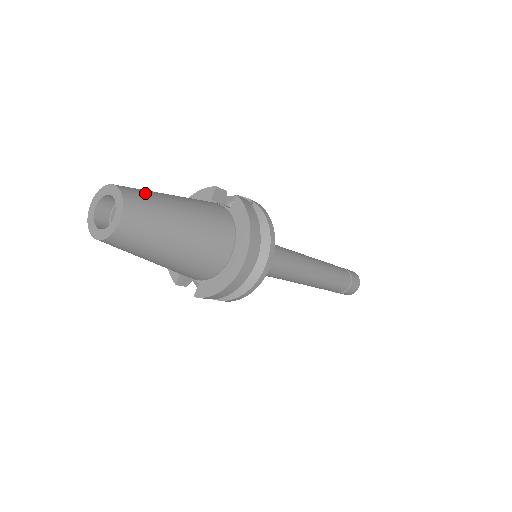
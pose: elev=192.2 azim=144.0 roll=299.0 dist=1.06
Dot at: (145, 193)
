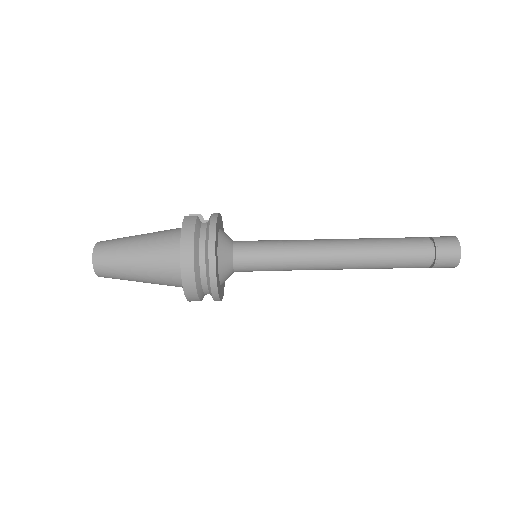
Dot at: (114, 240)
